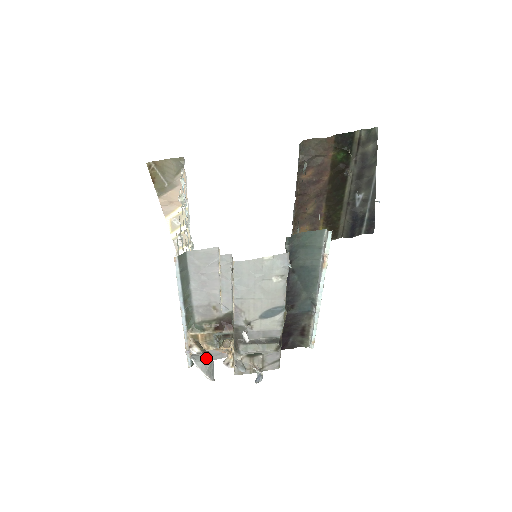
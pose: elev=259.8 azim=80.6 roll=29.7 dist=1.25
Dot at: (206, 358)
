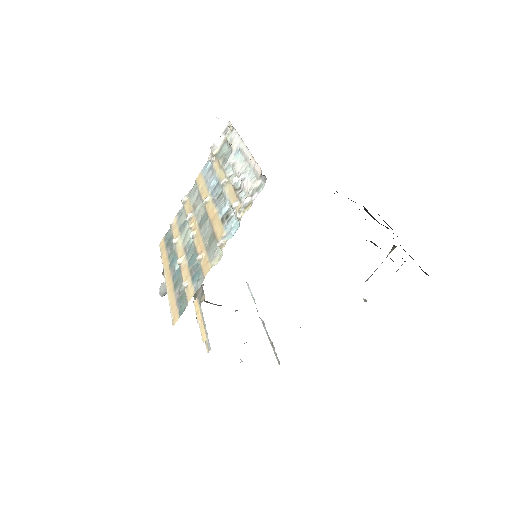
Dot at: occluded
